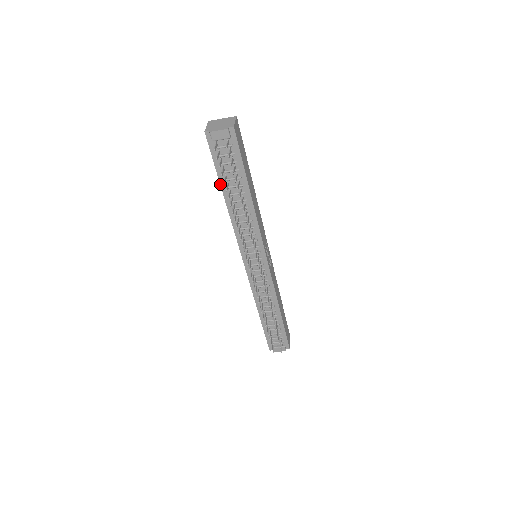
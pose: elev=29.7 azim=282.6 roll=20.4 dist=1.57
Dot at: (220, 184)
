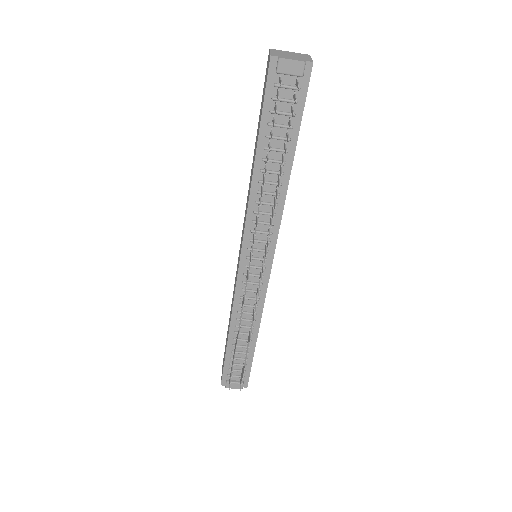
Dot at: (258, 140)
